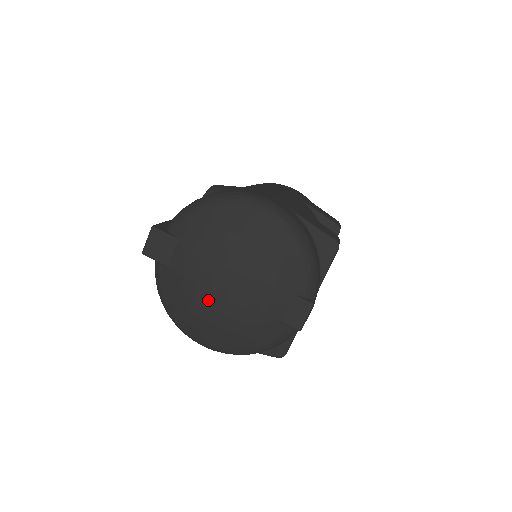
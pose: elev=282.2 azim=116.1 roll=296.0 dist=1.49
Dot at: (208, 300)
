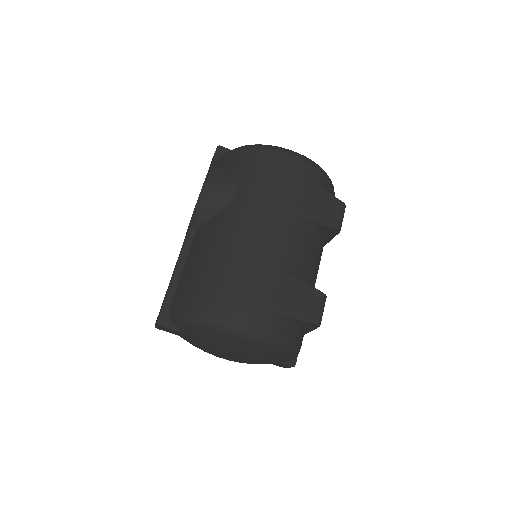
Dot at: occluded
